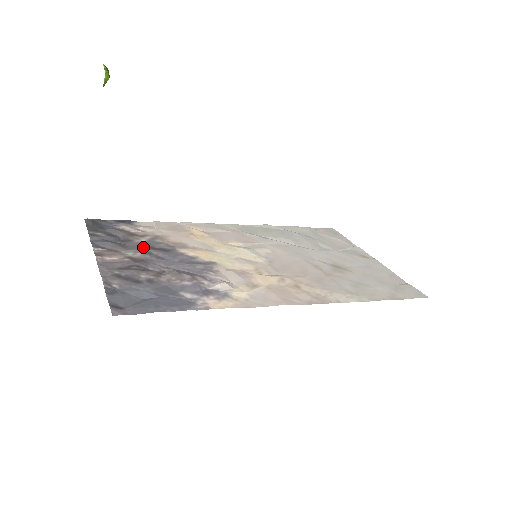
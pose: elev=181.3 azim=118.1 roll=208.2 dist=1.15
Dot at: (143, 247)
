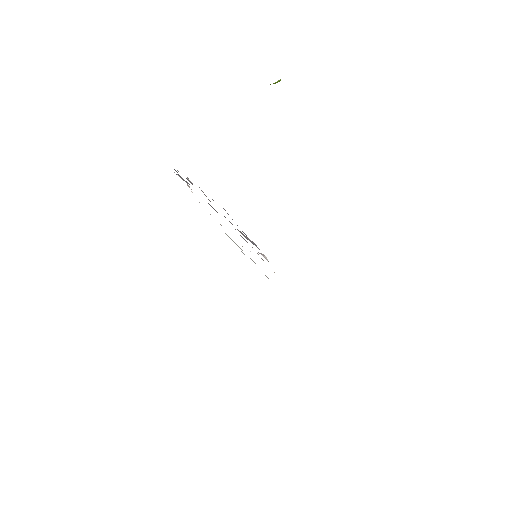
Dot at: occluded
